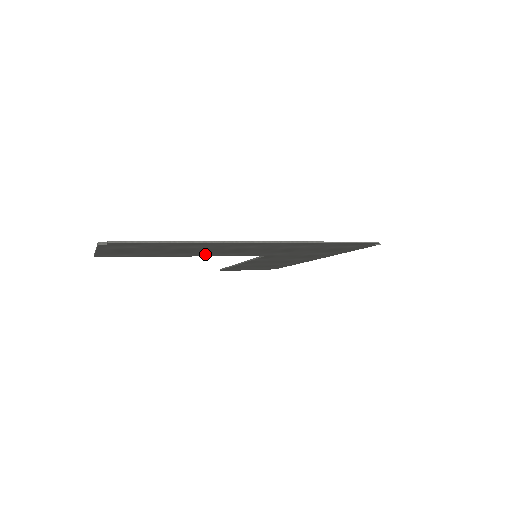
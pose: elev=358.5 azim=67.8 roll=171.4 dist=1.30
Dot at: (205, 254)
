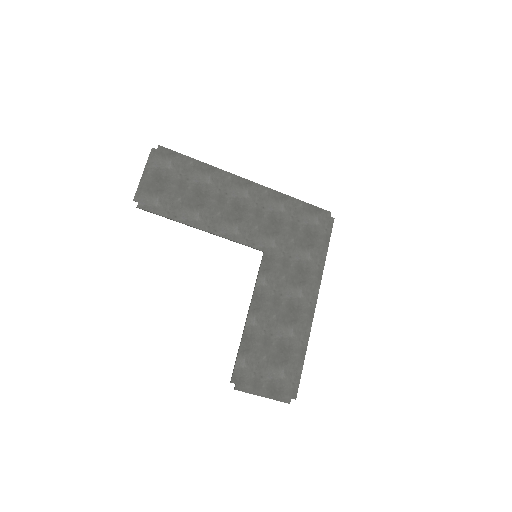
Dot at: (215, 223)
